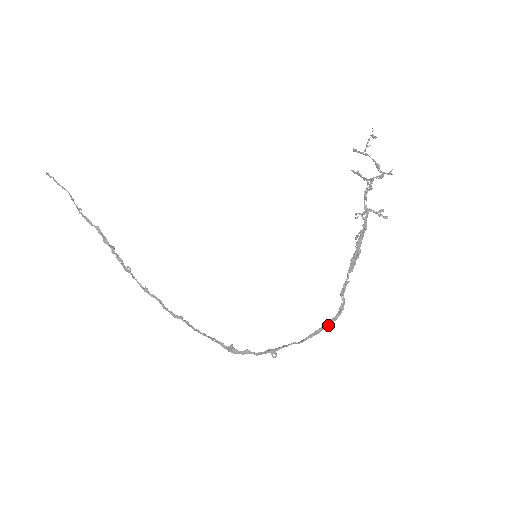
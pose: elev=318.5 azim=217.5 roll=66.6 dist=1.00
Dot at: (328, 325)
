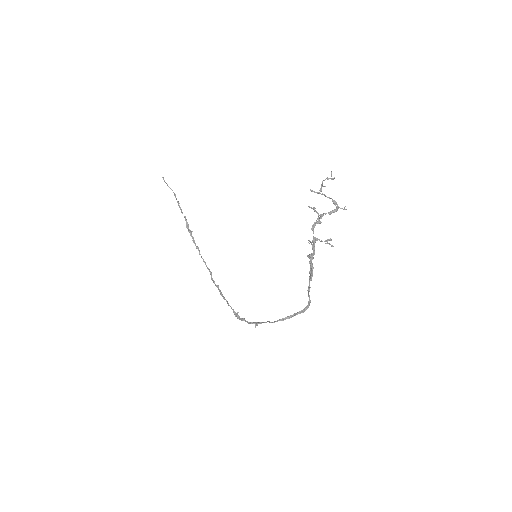
Dot at: (297, 314)
